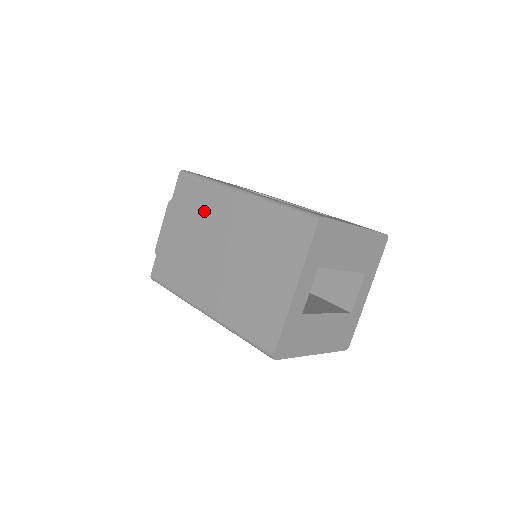
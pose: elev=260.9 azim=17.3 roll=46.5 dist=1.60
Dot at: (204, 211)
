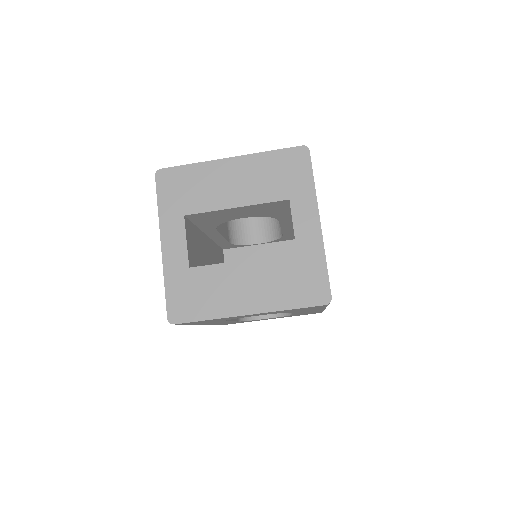
Dot at: occluded
